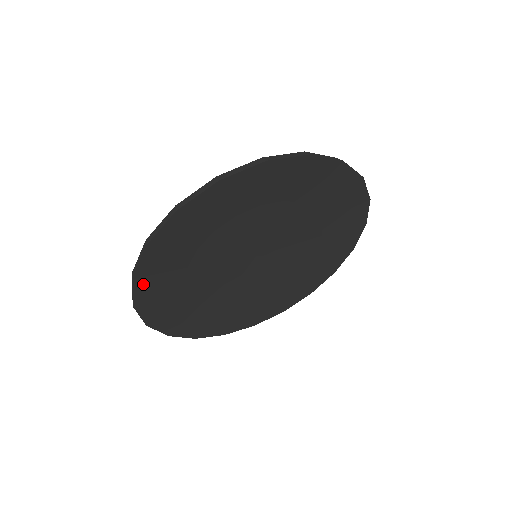
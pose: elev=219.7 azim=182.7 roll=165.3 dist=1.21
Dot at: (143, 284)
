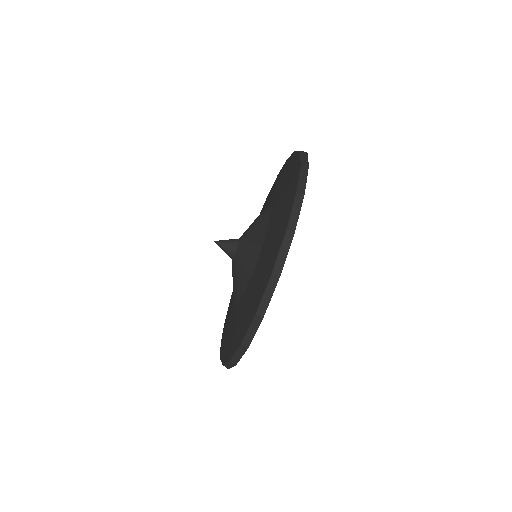
Dot at: occluded
